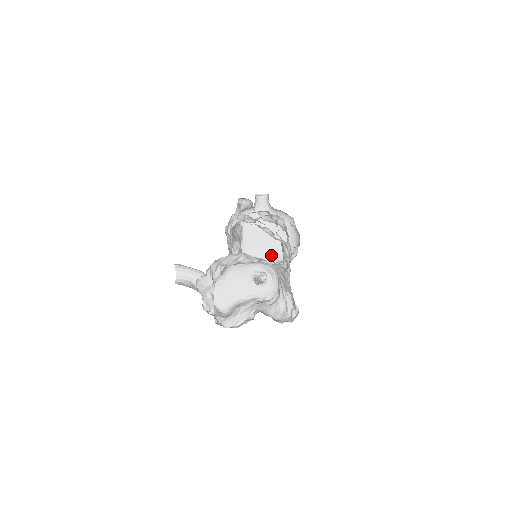
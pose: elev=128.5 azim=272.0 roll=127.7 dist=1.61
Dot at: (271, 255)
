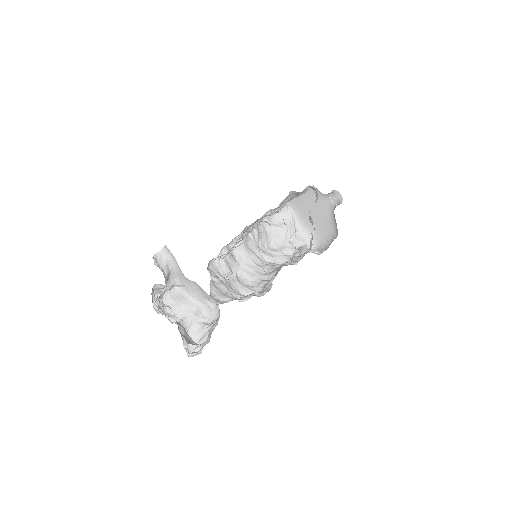
Dot at: (305, 226)
